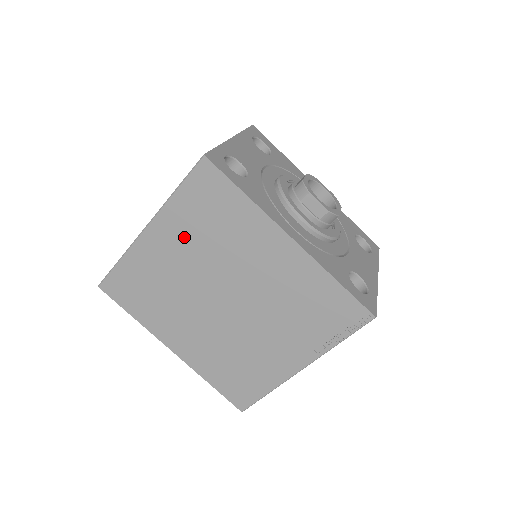
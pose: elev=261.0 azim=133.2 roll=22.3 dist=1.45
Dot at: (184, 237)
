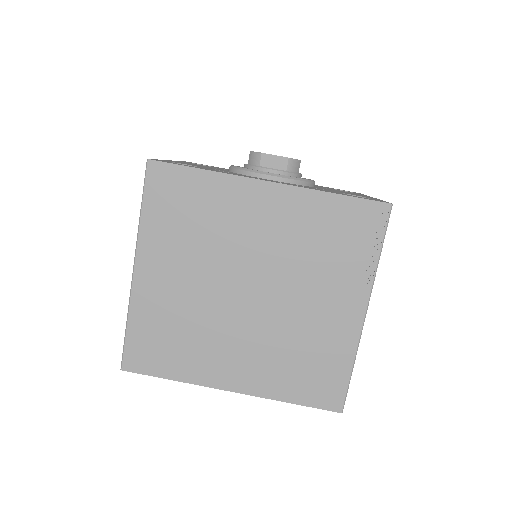
Dot at: (173, 252)
